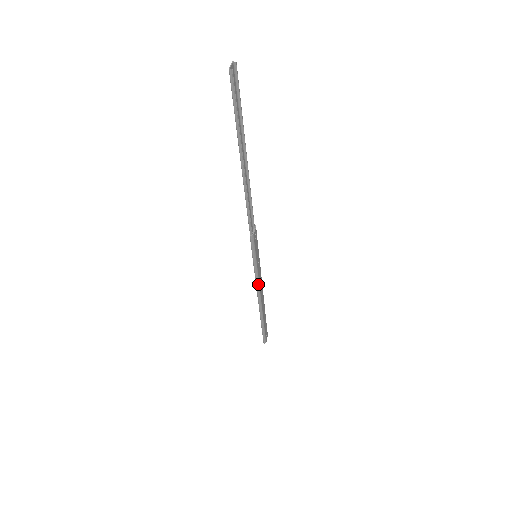
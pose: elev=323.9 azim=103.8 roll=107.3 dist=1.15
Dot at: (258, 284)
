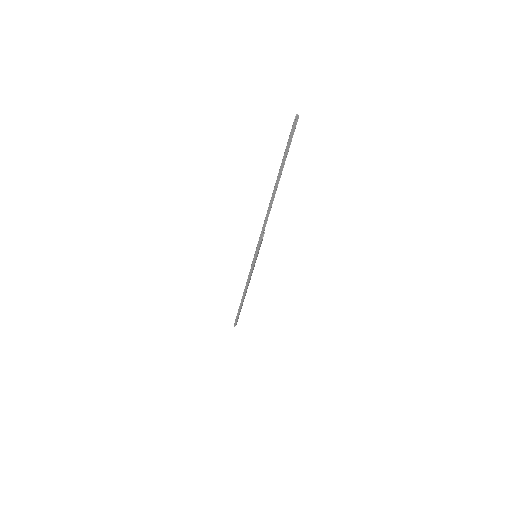
Dot at: (249, 278)
